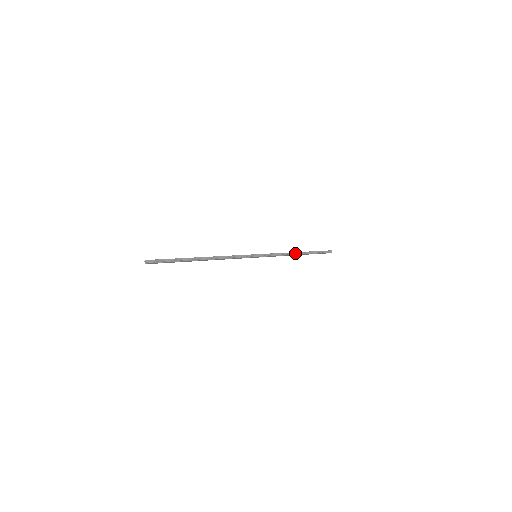
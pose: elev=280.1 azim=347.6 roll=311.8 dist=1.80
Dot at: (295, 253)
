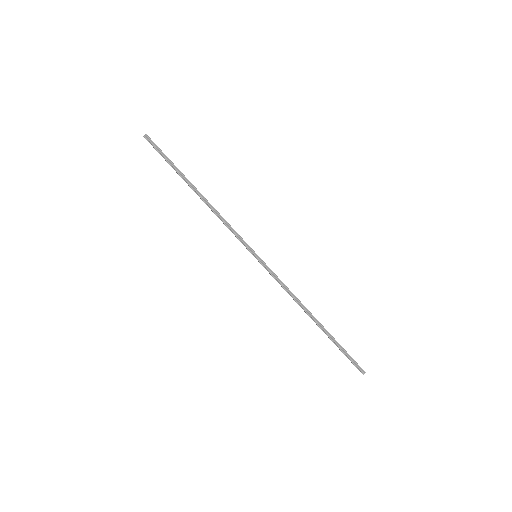
Dot at: (308, 311)
